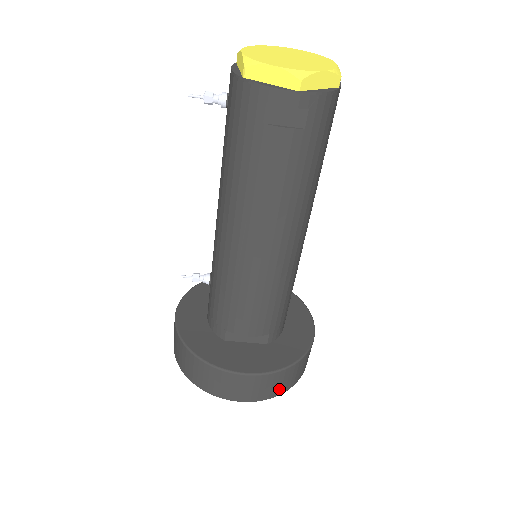
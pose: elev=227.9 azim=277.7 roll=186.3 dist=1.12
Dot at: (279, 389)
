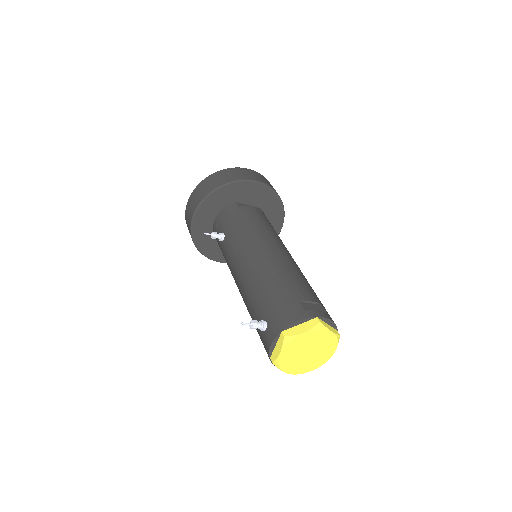
Dot at: occluded
